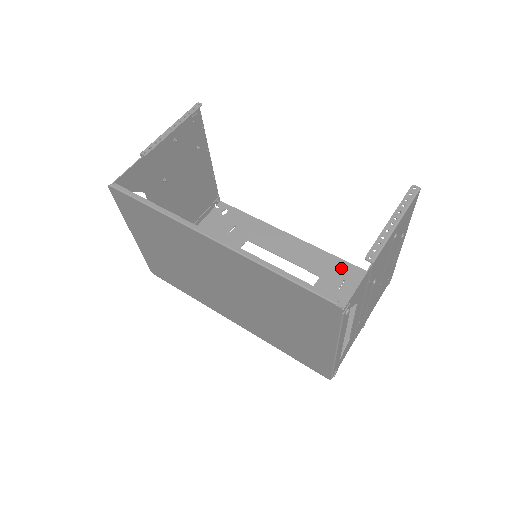
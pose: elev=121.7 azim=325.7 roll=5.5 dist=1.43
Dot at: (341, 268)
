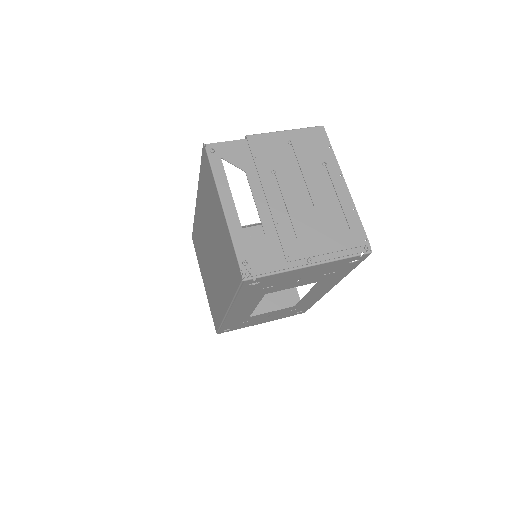
Dot at: (342, 272)
